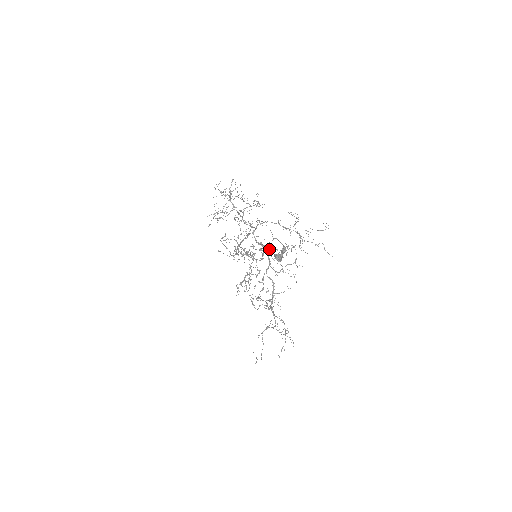
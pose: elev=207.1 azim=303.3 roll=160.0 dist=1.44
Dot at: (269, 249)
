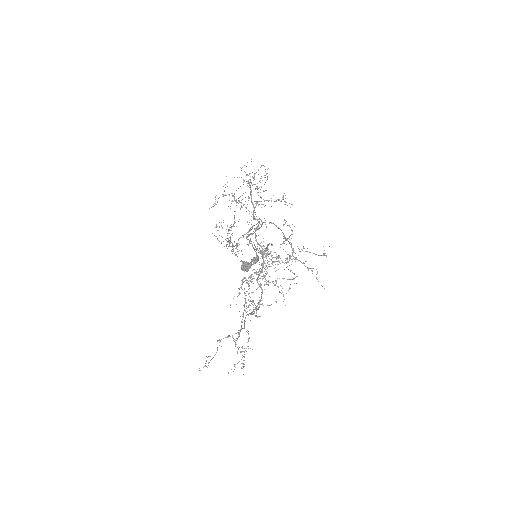
Dot at: occluded
